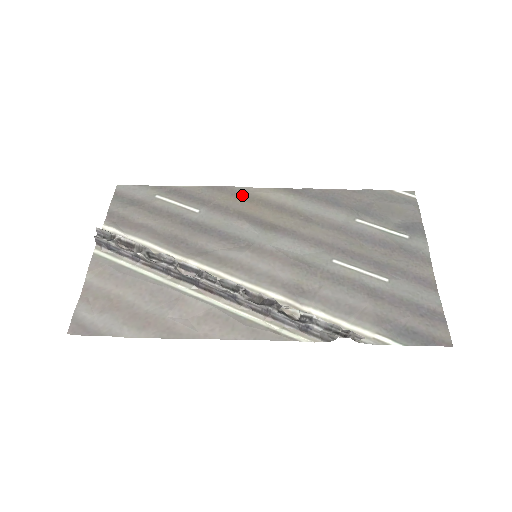
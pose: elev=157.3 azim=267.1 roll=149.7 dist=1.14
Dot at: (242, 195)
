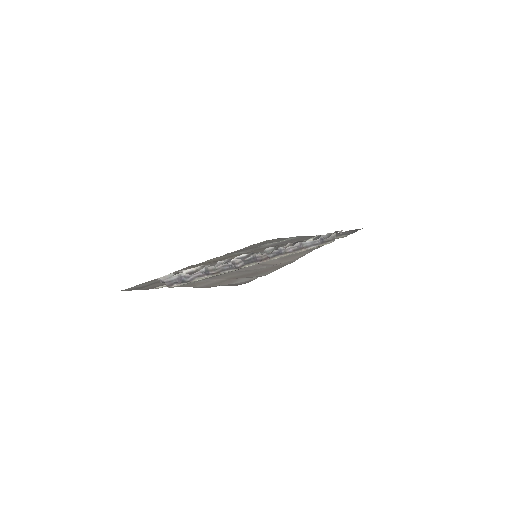
Dot at: (203, 263)
